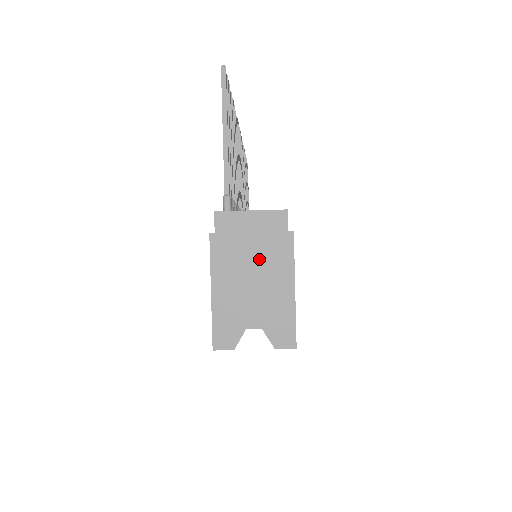
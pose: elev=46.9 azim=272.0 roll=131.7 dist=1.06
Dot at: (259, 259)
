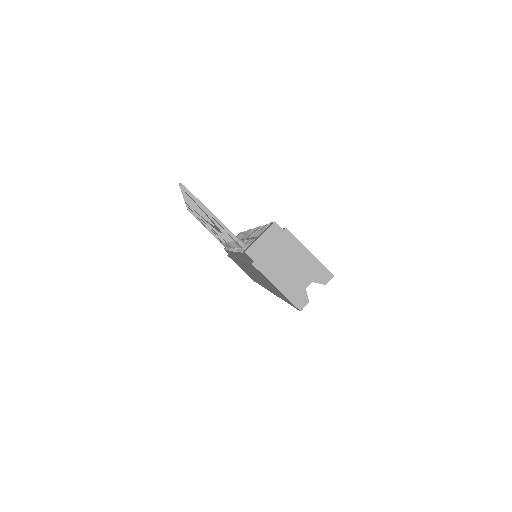
Dot at: (283, 254)
